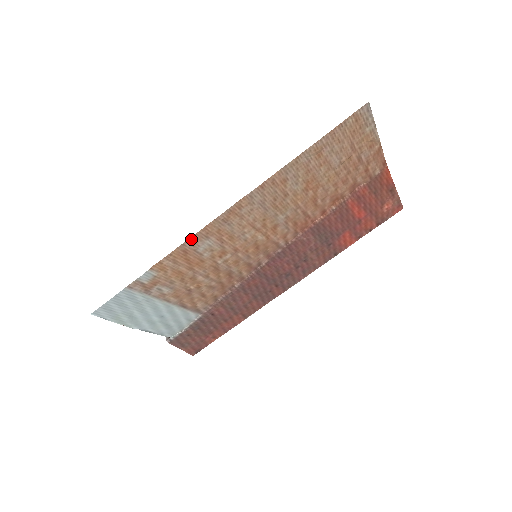
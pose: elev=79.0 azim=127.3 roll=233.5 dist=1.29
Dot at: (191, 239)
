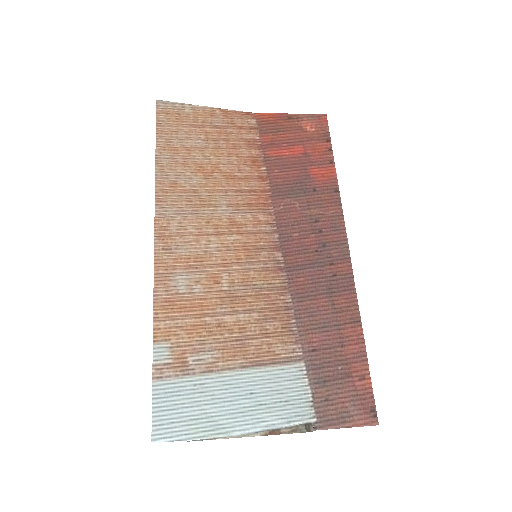
Dot at: (157, 286)
